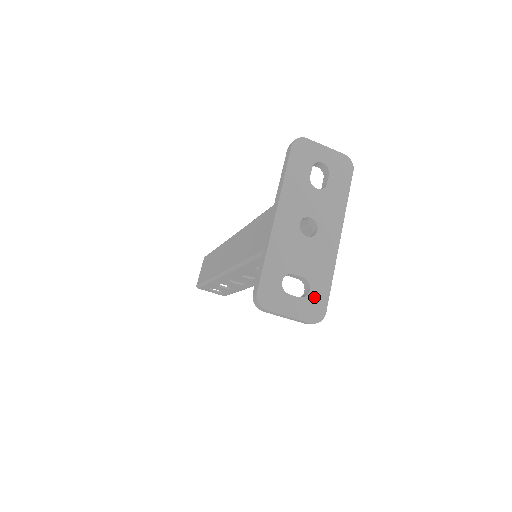
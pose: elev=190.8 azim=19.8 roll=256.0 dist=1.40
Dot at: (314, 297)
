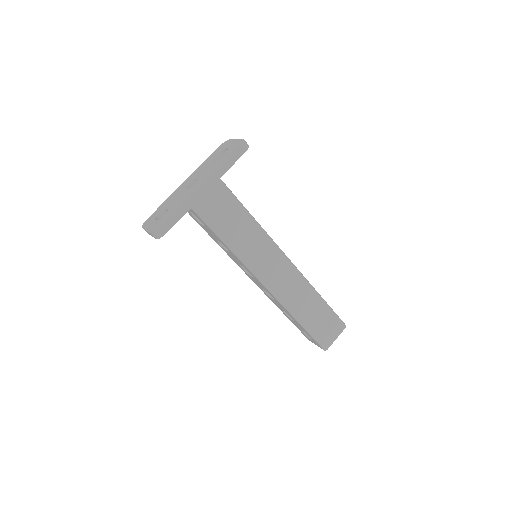
Dot at: (163, 219)
